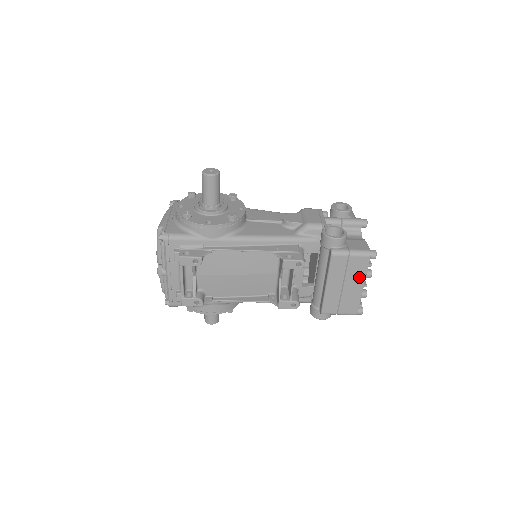
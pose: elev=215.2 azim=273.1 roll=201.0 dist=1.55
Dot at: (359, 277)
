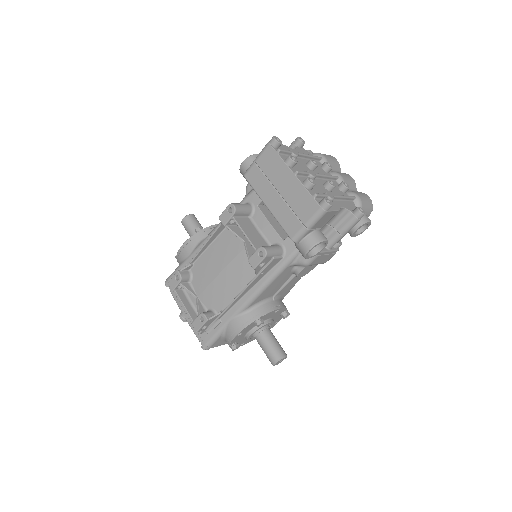
Dot at: (281, 170)
